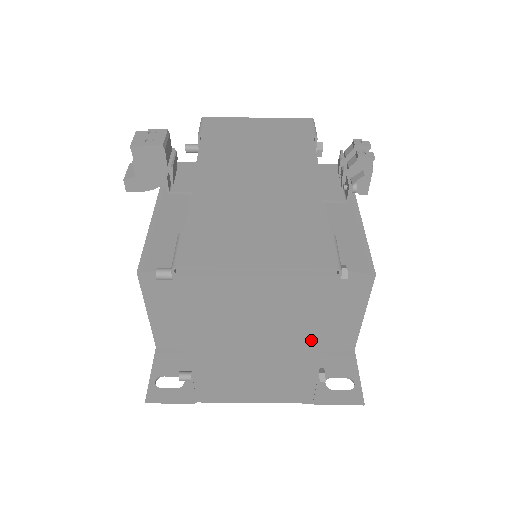
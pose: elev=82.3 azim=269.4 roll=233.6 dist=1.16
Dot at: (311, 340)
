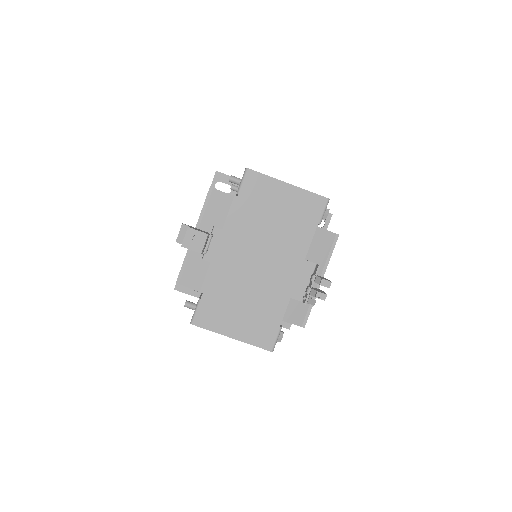
Dot at: occluded
